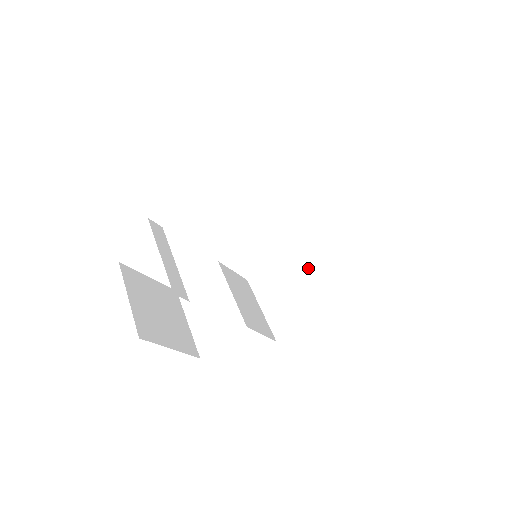
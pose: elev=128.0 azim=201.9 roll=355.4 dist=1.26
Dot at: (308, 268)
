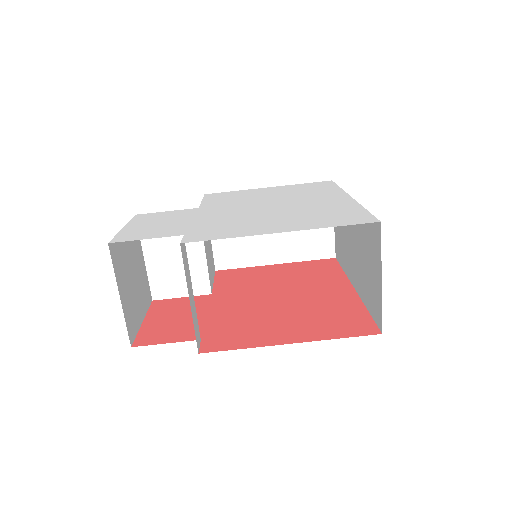
Dot at: occluded
